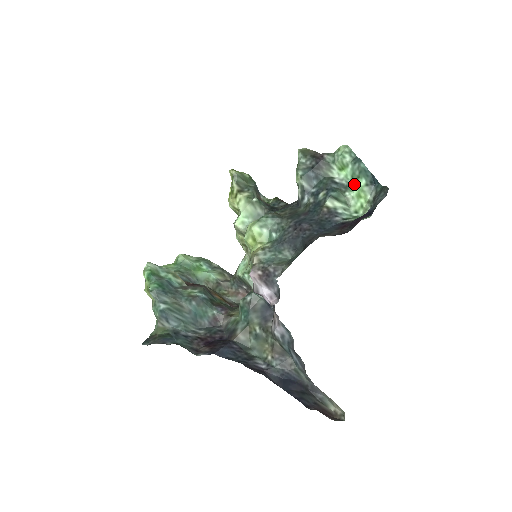
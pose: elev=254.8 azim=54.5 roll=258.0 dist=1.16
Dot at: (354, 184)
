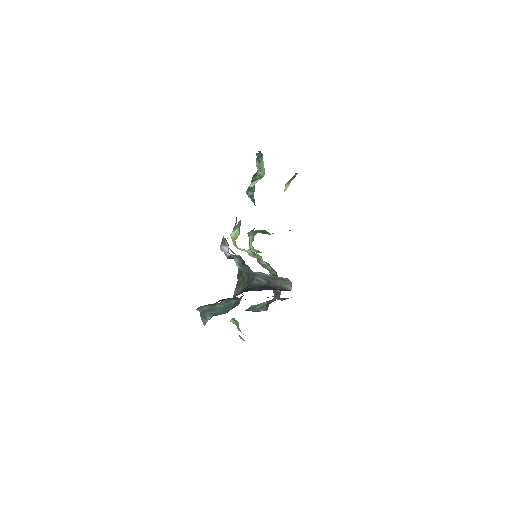
Dot at: occluded
